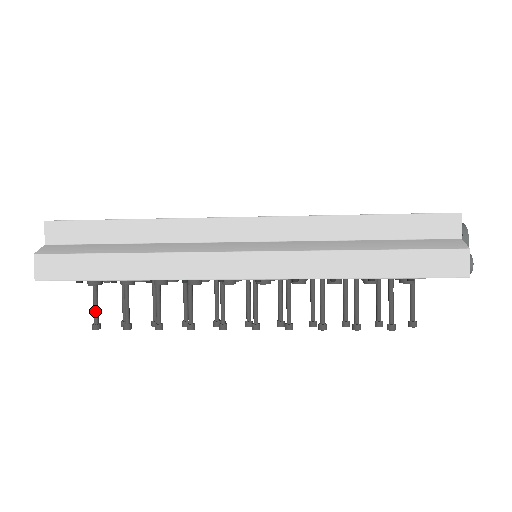
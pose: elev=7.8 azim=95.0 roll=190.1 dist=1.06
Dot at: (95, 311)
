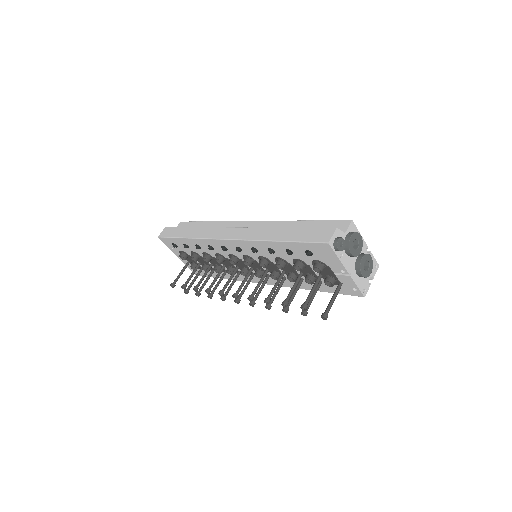
Dot at: (177, 277)
